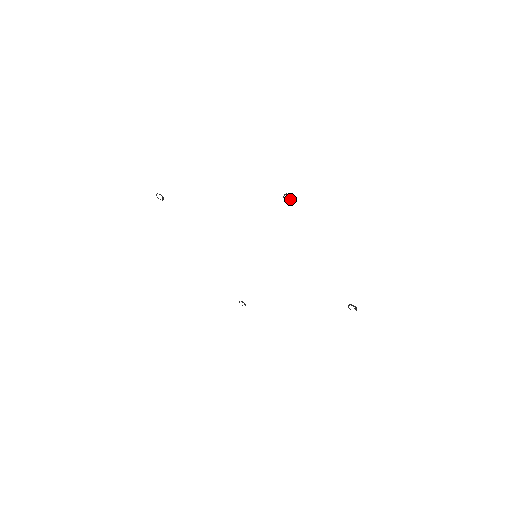
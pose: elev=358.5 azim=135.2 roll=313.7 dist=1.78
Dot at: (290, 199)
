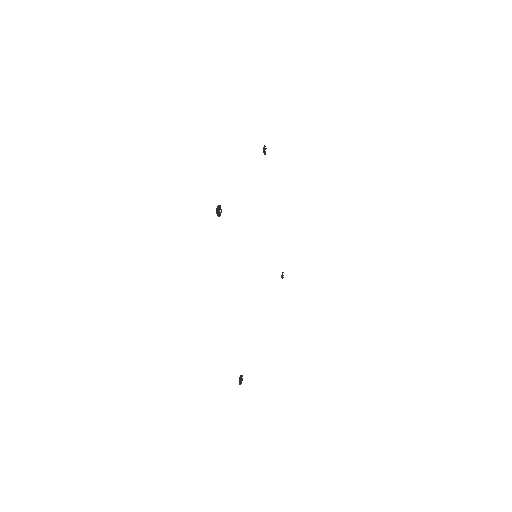
Dot at: (265, 151)
